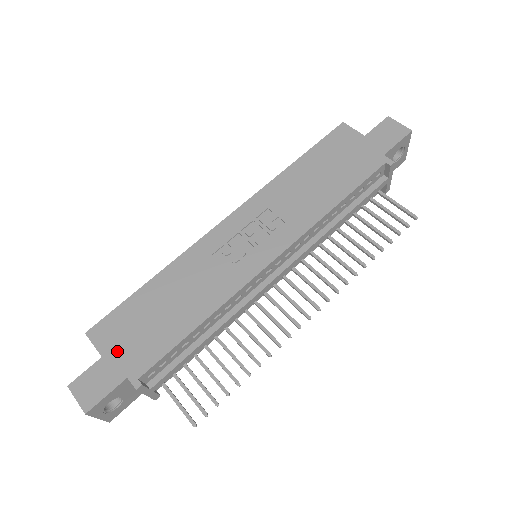
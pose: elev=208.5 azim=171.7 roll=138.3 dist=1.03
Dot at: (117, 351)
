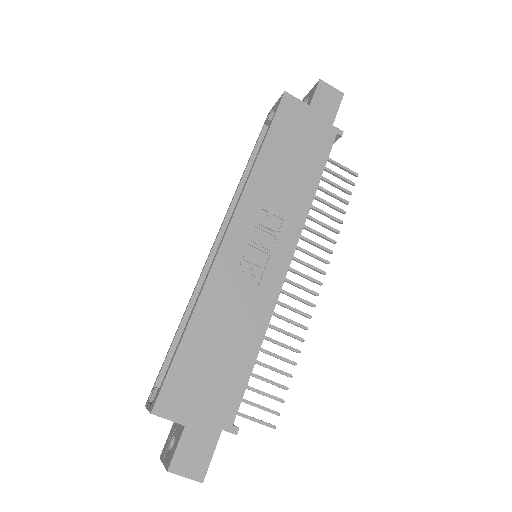
Dot at: (197, 412)
